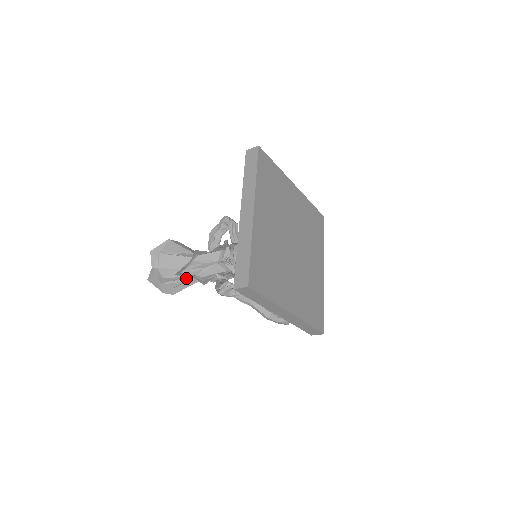
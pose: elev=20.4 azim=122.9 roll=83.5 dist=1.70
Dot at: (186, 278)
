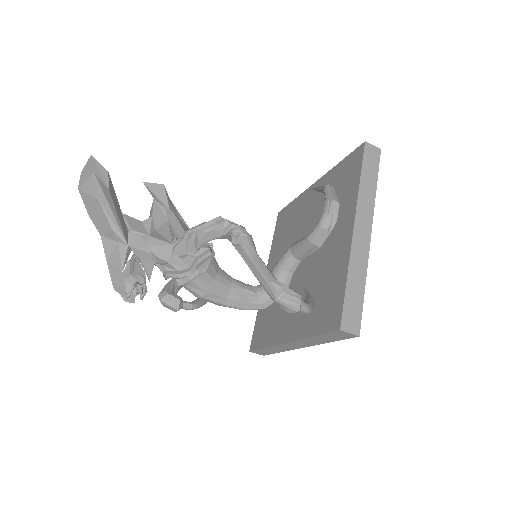
Dot at: (122, 215)
